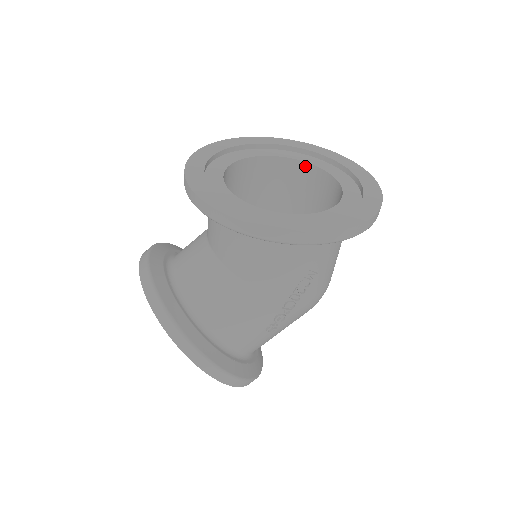
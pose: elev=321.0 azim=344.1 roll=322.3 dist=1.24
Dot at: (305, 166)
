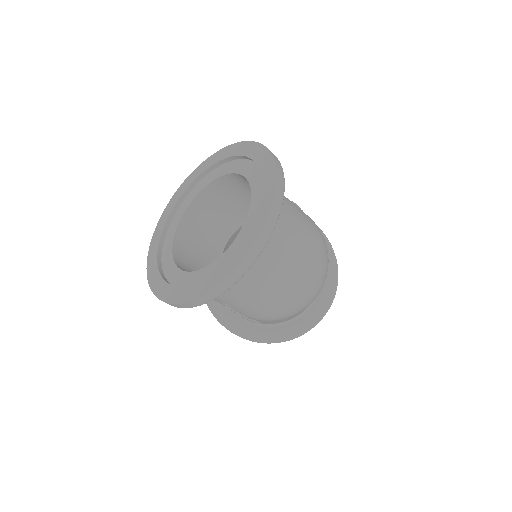
Dot at: occluded
